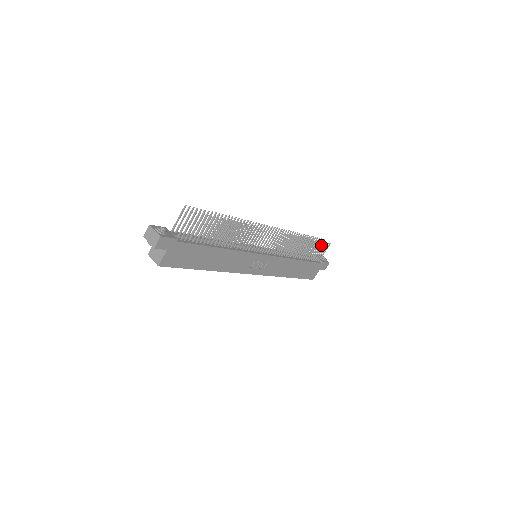
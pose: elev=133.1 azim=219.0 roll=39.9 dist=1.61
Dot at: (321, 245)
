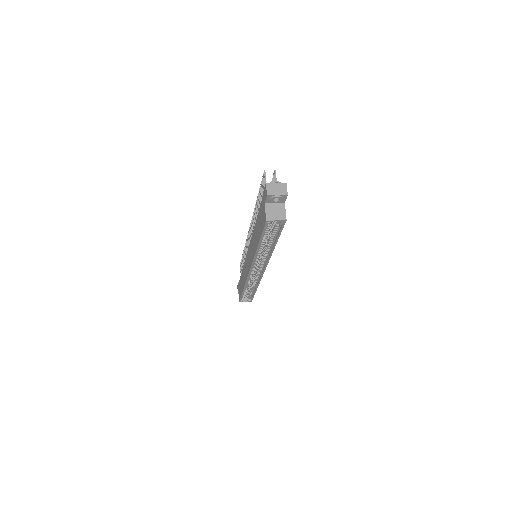
Dot at: occluded
